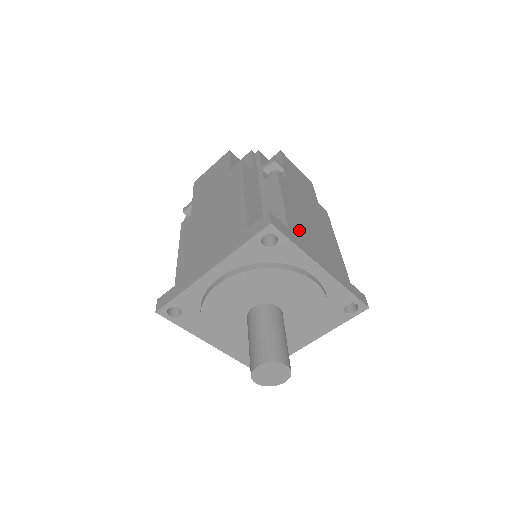
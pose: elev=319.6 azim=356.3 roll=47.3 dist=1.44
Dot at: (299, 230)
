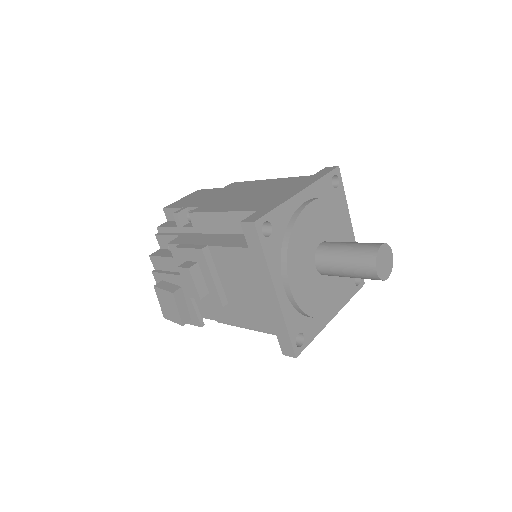
Dot at: occluded
